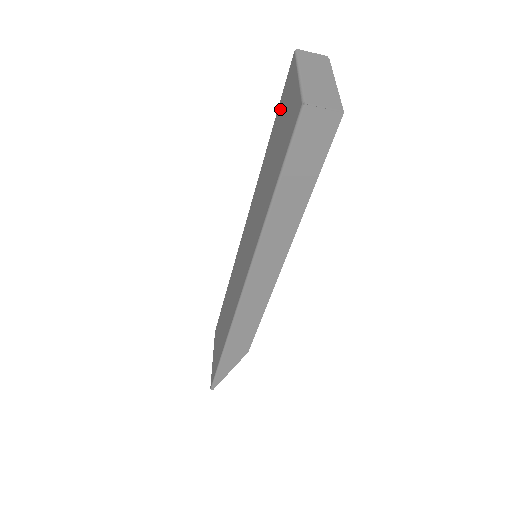
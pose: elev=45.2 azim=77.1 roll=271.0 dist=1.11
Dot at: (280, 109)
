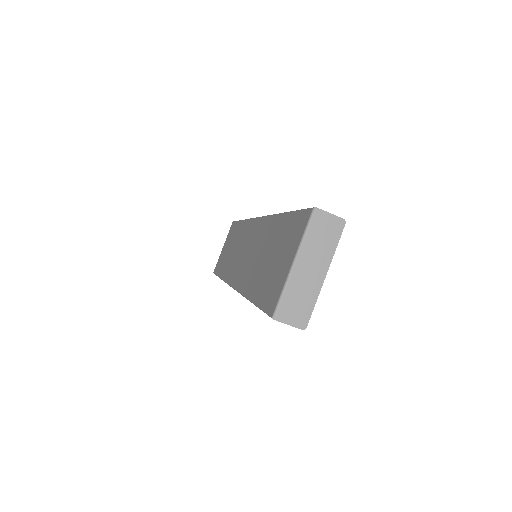
Dot at: (290, 226)
